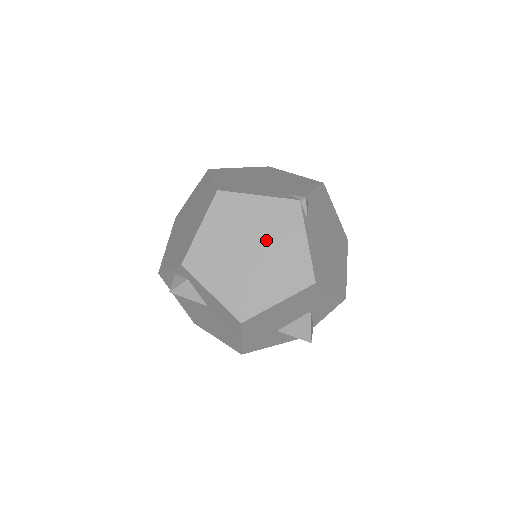
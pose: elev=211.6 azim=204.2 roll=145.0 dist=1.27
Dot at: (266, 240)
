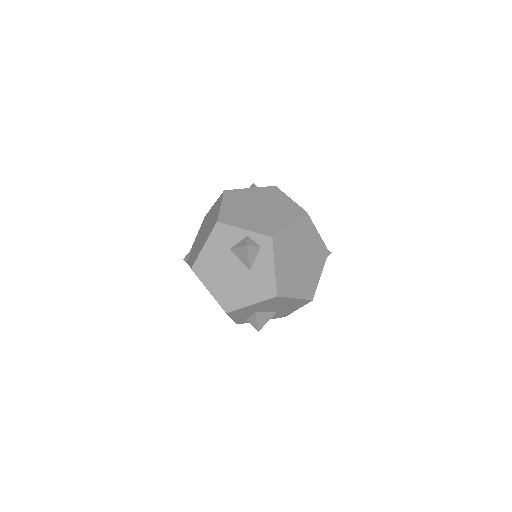
Dot at: (309, 259)
